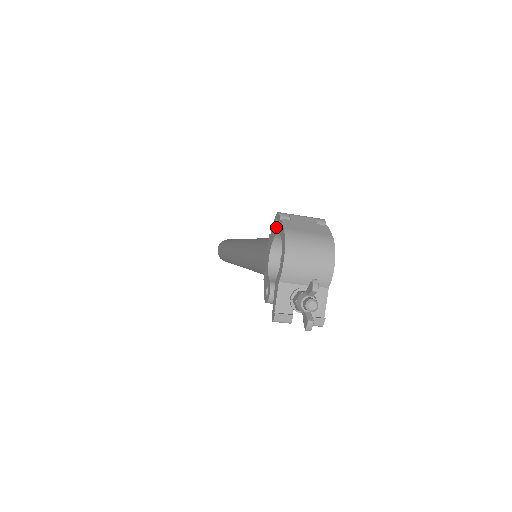
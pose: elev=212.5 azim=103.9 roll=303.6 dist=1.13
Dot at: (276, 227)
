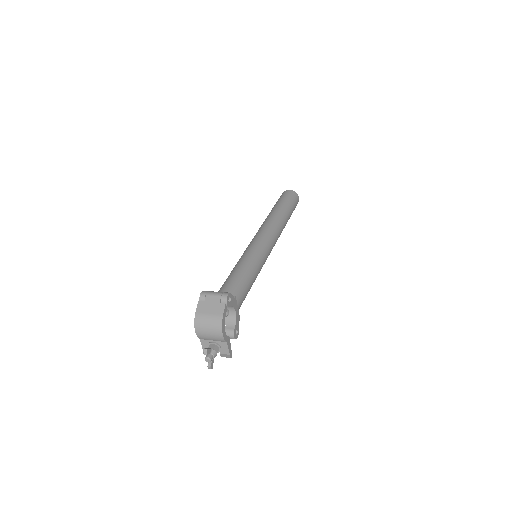
Dot at: occluded
